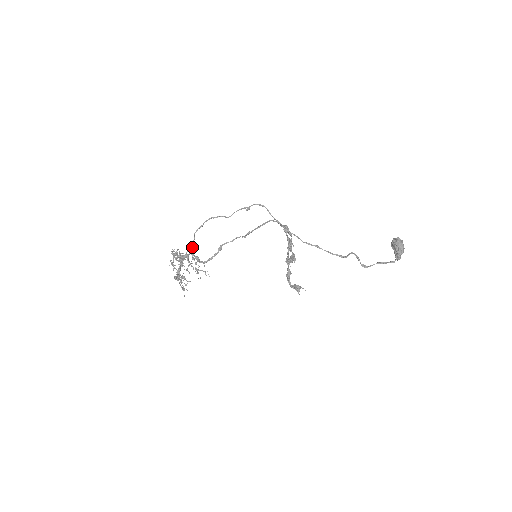
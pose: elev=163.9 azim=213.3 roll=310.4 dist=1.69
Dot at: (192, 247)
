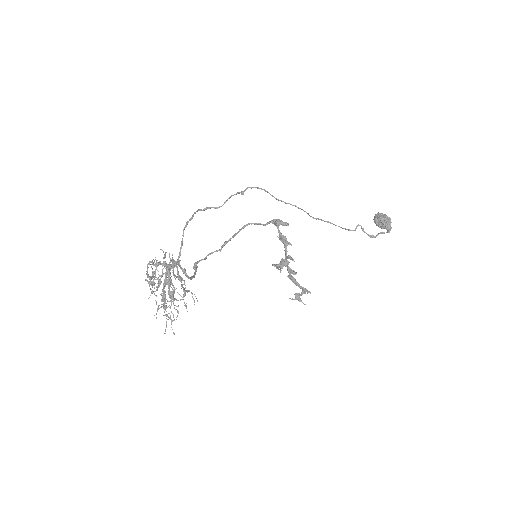
Dot at: (180, 251)
